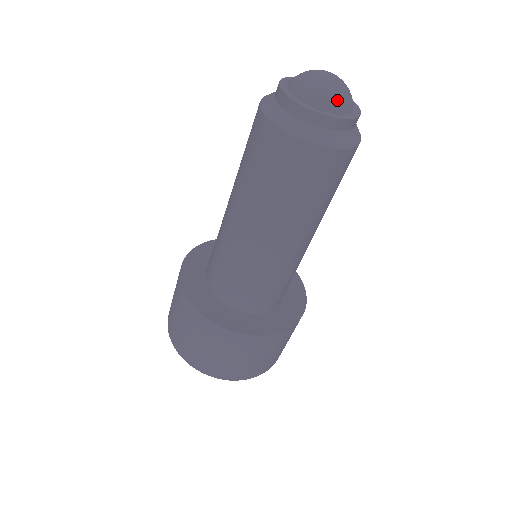
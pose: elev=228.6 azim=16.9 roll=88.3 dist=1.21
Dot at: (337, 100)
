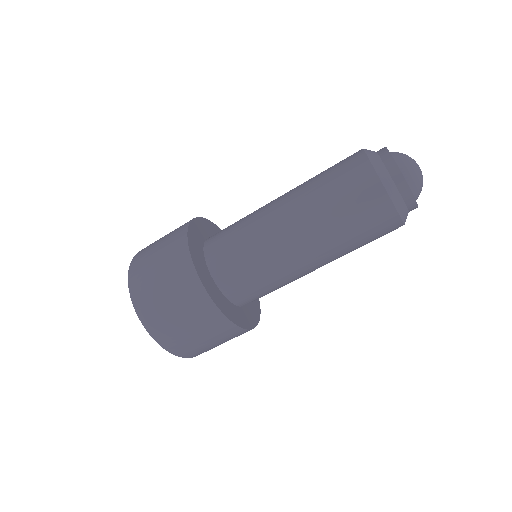
Dot at: (419, 187)
